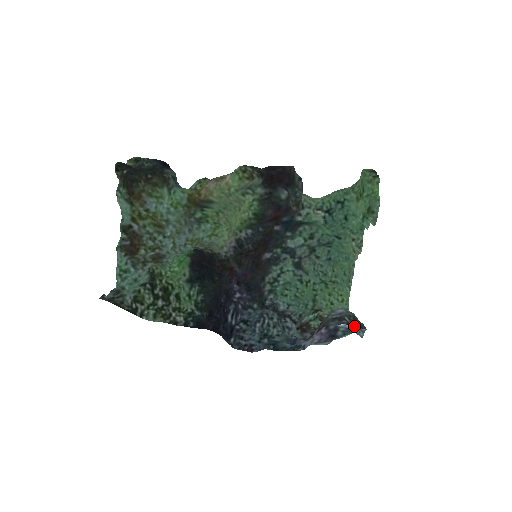
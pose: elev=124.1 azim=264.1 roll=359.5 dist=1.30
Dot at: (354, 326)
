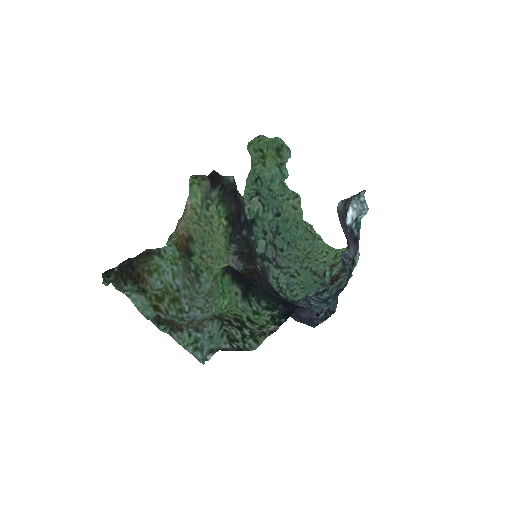
Dot at: occluded
